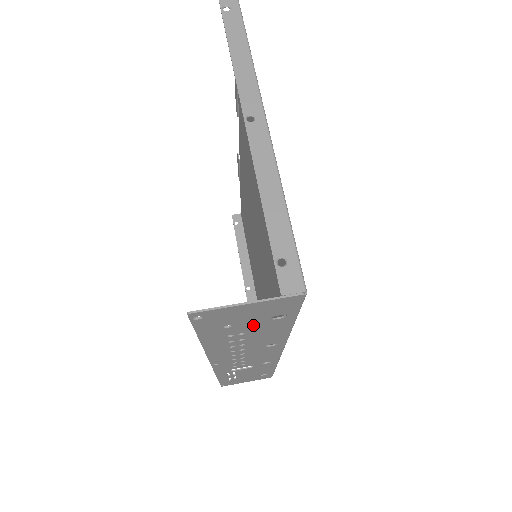
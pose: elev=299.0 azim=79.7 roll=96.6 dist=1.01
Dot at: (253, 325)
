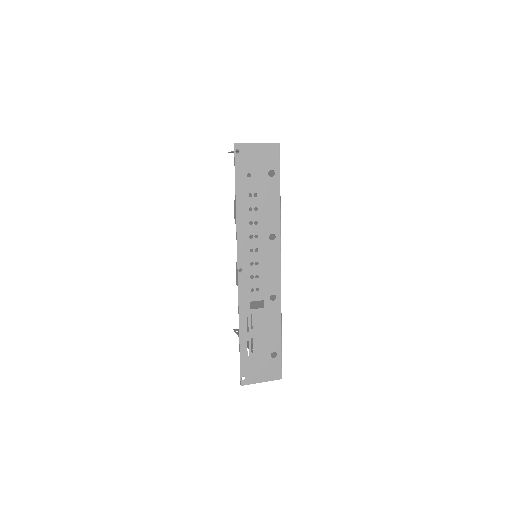
Dot at: (261, 181)
